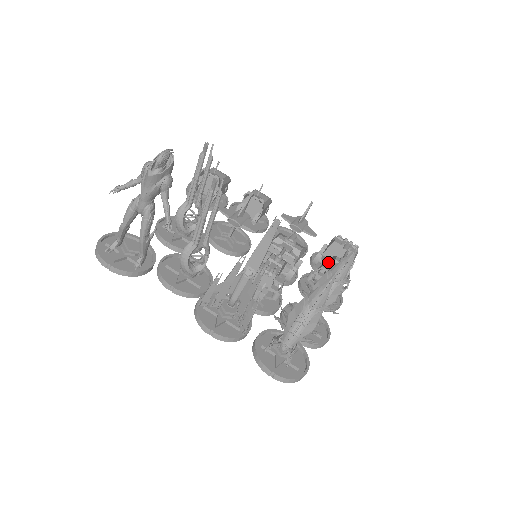
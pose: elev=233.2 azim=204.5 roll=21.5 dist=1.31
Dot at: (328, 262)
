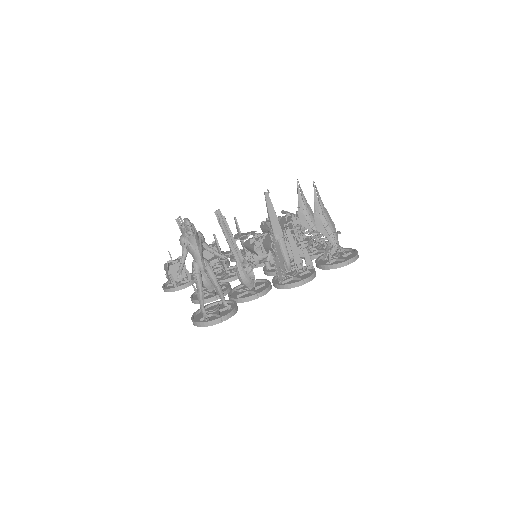
Dot at: occluded
